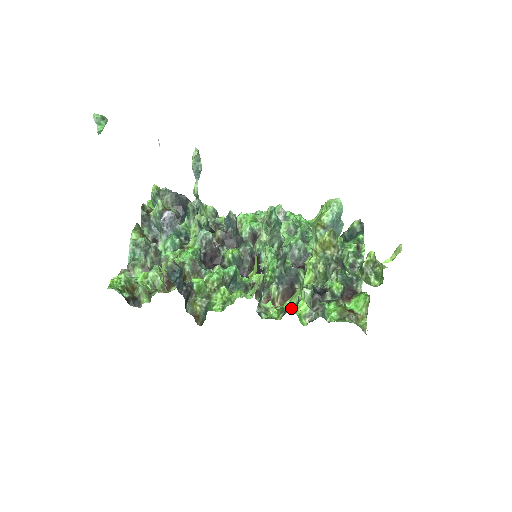
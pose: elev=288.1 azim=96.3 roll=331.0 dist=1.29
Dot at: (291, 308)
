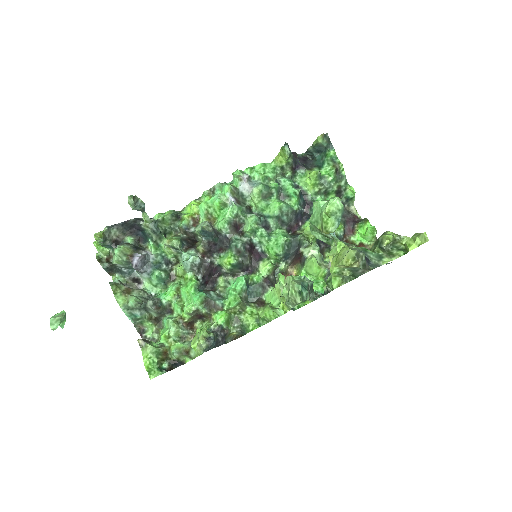
Dot at: (321, 295)
